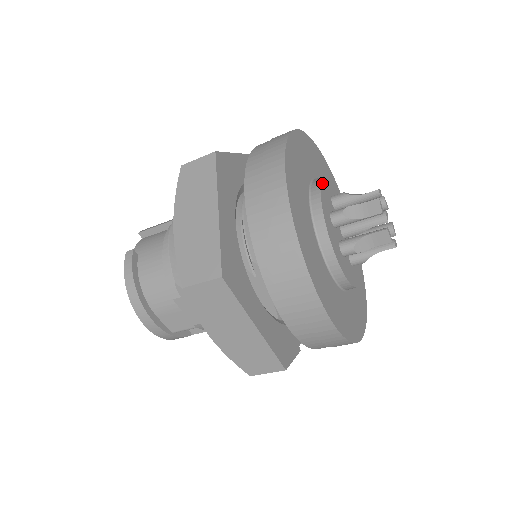
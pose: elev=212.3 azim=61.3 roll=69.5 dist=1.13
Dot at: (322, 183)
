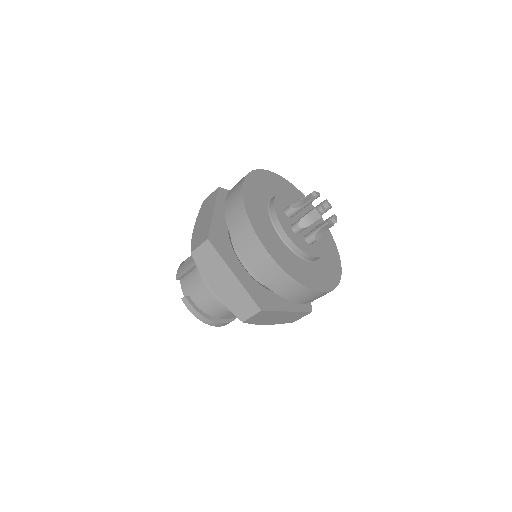
Dot at: (277, 214)
